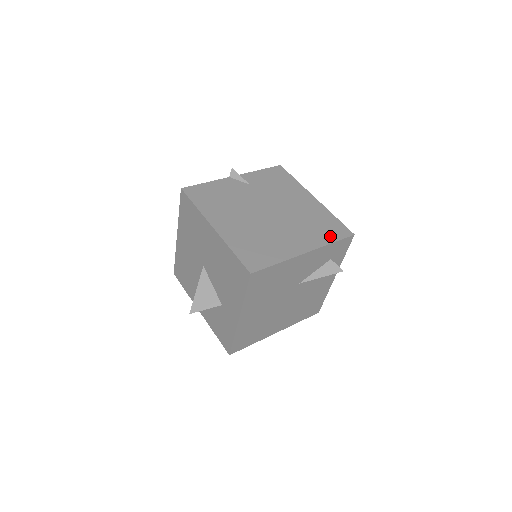
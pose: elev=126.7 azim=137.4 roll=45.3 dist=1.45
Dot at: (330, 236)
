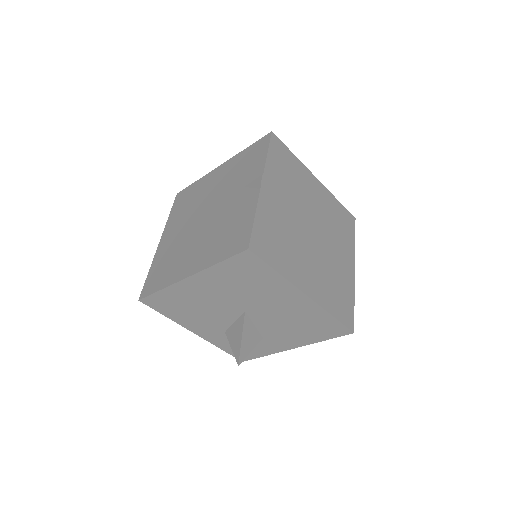
Dot at: (350, 234)
